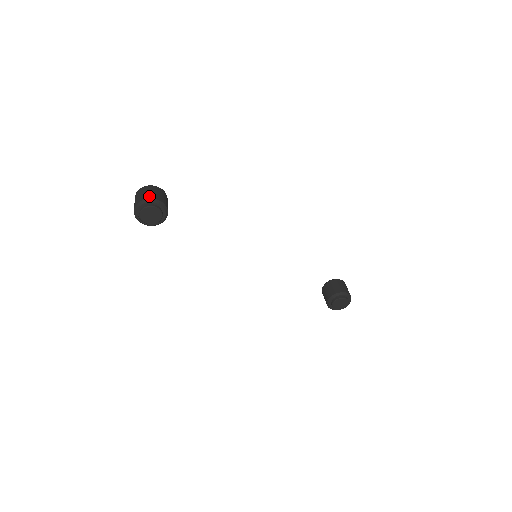
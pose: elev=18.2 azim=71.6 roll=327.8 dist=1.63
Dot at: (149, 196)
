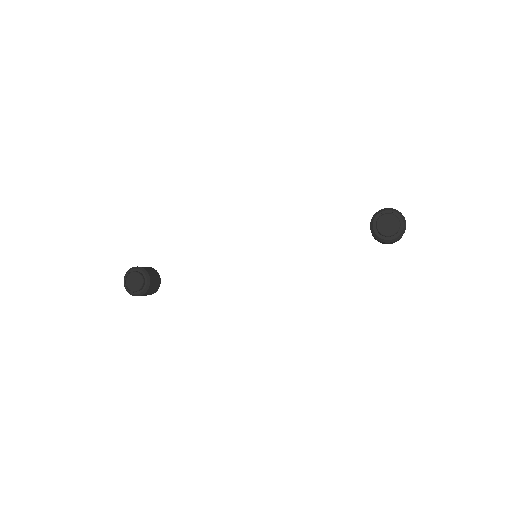
Dot at: occluded
